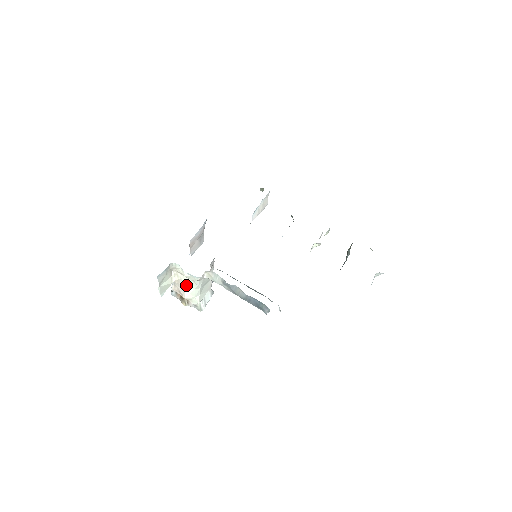
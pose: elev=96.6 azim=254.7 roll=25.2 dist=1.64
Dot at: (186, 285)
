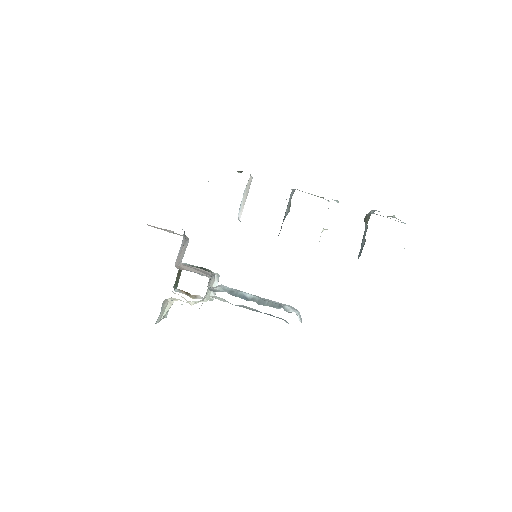
Dot at: occluded
